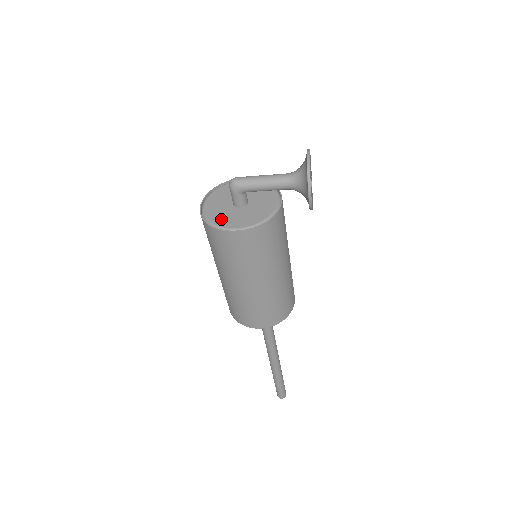
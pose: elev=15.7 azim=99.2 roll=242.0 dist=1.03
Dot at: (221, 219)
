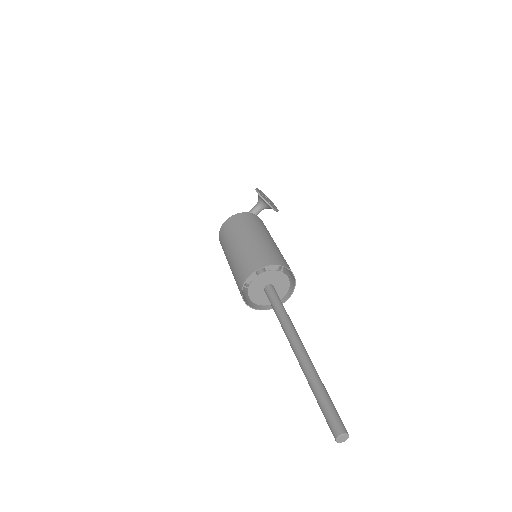
Dot at: occluded
